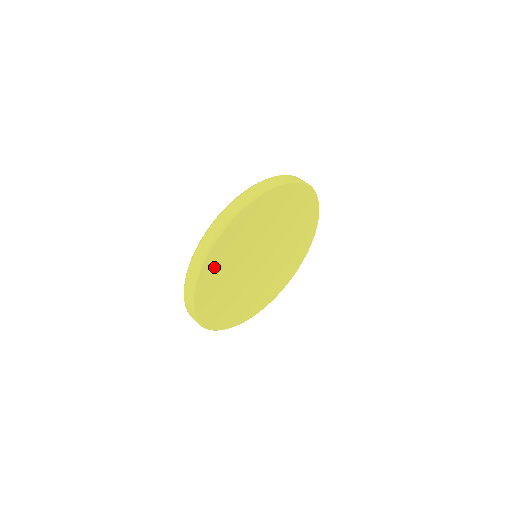
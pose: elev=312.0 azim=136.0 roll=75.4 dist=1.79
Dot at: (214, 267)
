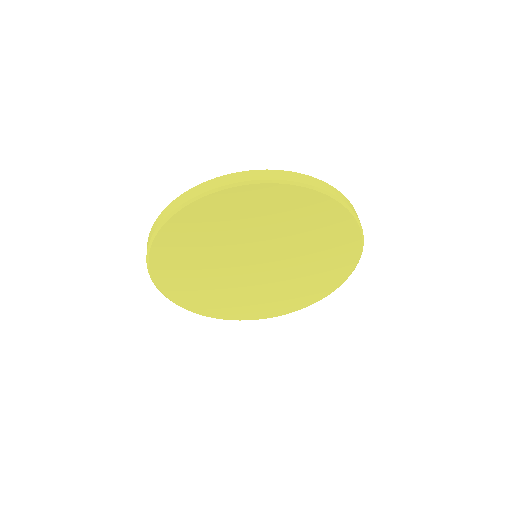
Dot at: (170, 268)
